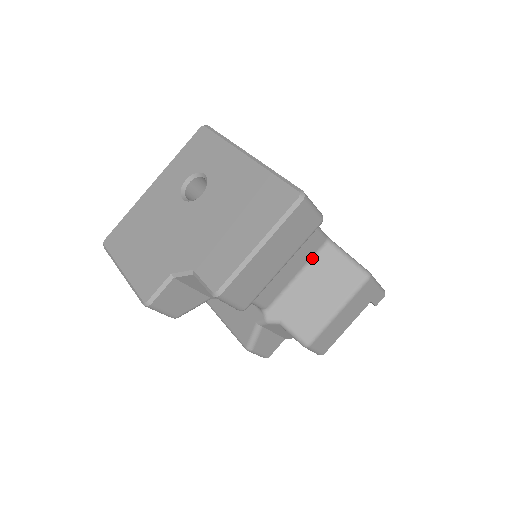
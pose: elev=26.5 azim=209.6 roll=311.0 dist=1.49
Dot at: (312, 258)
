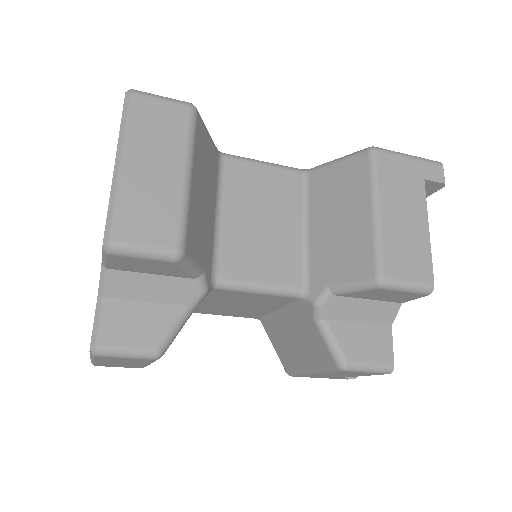
Dot at: (304, 199)
